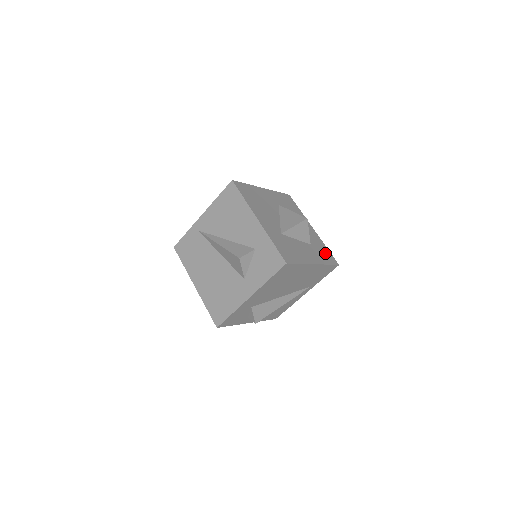
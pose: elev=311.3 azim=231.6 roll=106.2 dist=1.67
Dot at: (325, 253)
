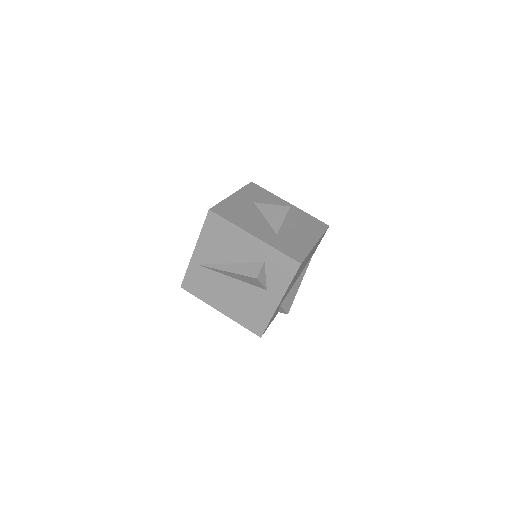
Dot at: (314, 223)
